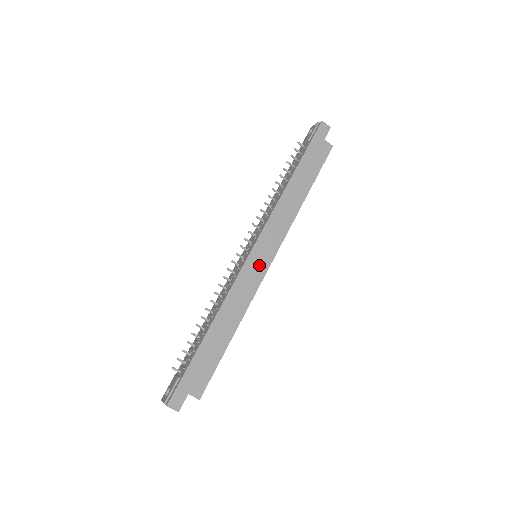
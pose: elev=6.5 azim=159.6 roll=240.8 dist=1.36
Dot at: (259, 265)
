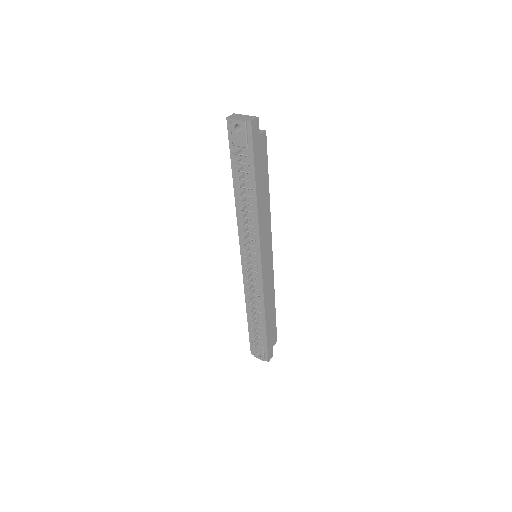
Dot at: (268, 265)
